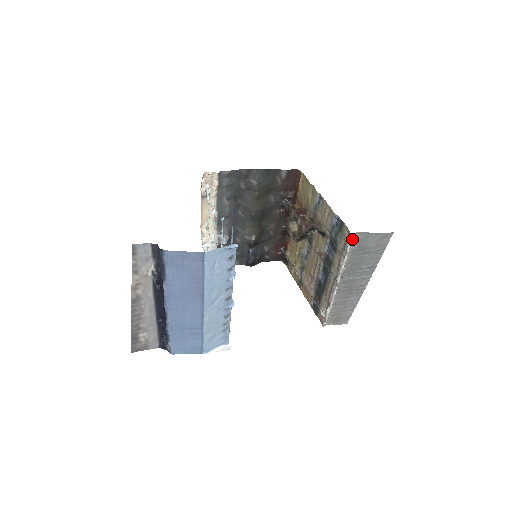
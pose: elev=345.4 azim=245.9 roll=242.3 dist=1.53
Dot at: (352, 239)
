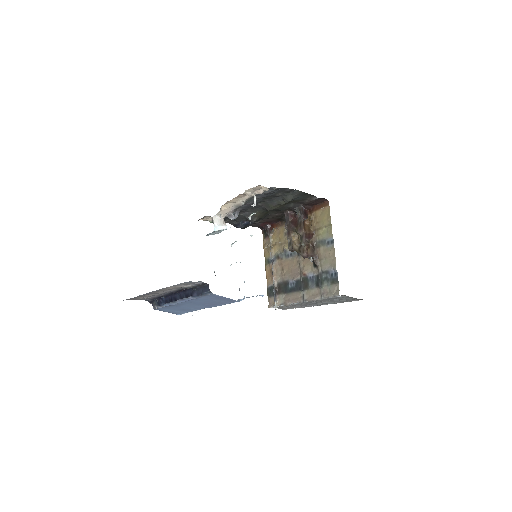
Dot at: (337, 296)
